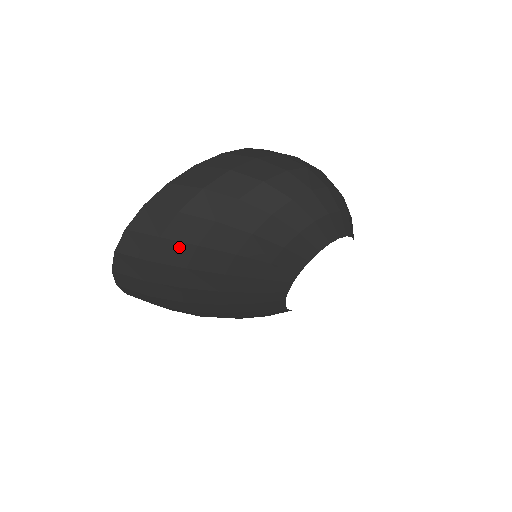
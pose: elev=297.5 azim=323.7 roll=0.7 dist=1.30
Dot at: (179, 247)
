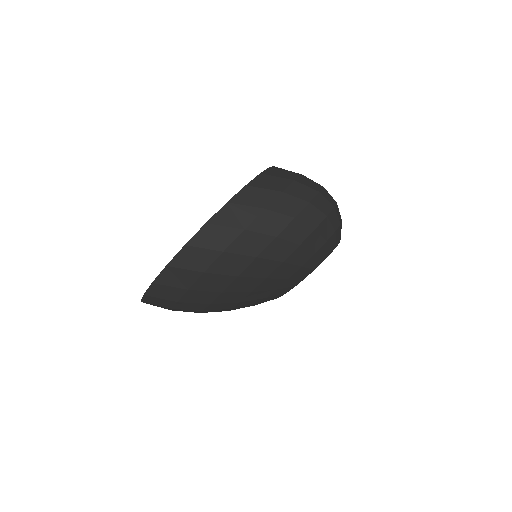
Dot at: (238, 259)
